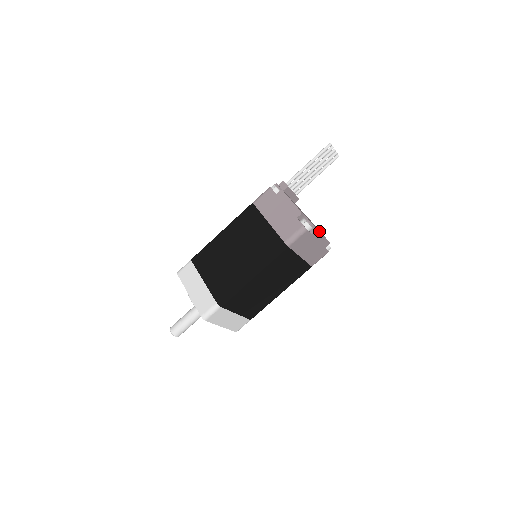
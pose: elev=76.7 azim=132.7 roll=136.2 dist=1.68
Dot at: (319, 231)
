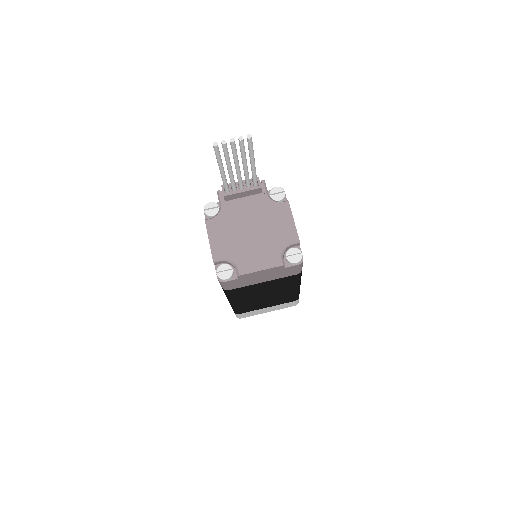
Dot at: (256, 263)
